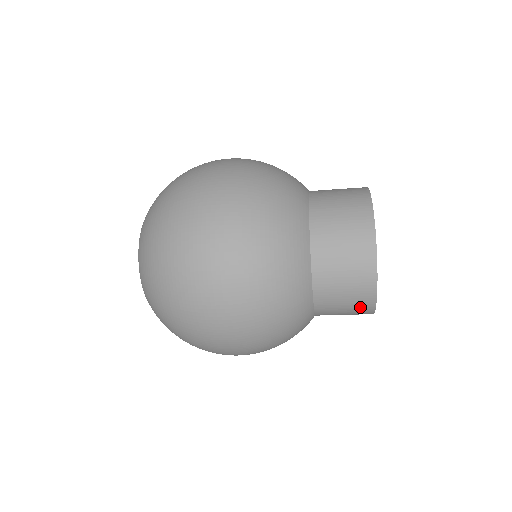
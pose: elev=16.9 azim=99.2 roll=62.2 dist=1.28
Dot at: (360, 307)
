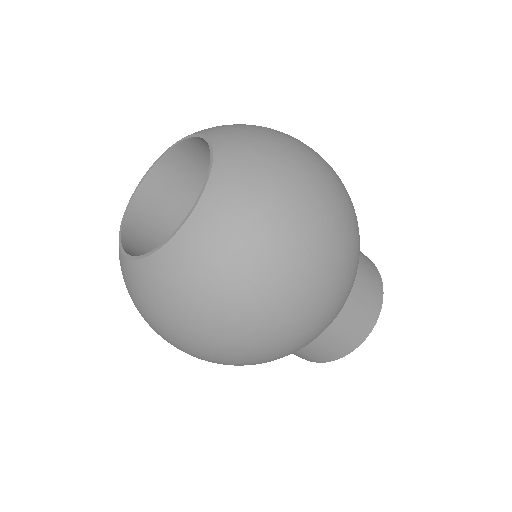
Dot at: (340, 350)
